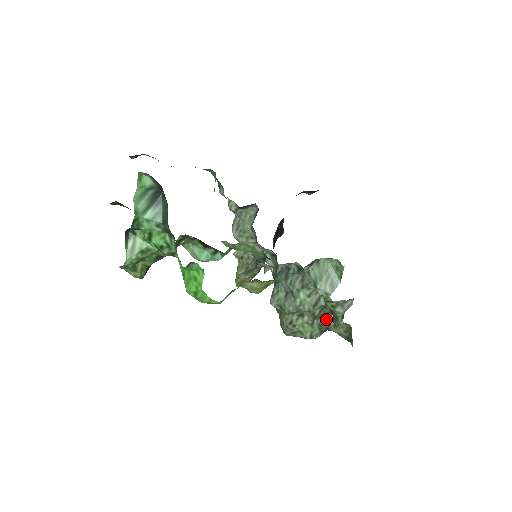
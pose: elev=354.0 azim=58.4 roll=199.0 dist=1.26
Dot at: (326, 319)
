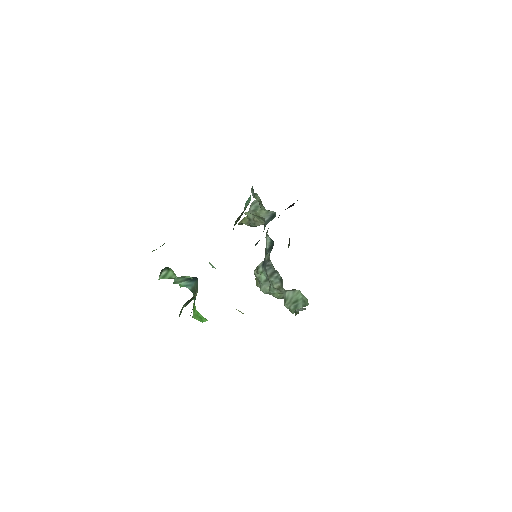
Dot at: occluded
